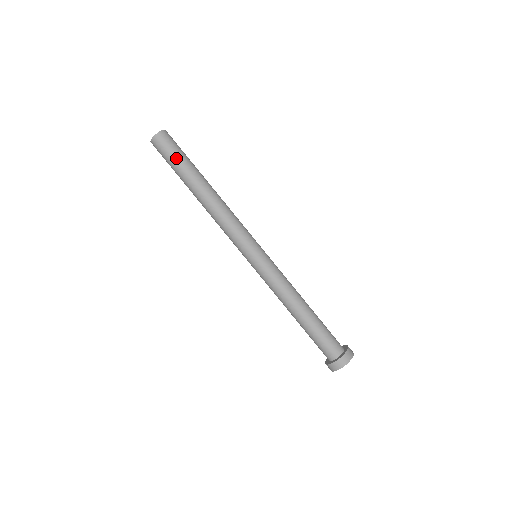
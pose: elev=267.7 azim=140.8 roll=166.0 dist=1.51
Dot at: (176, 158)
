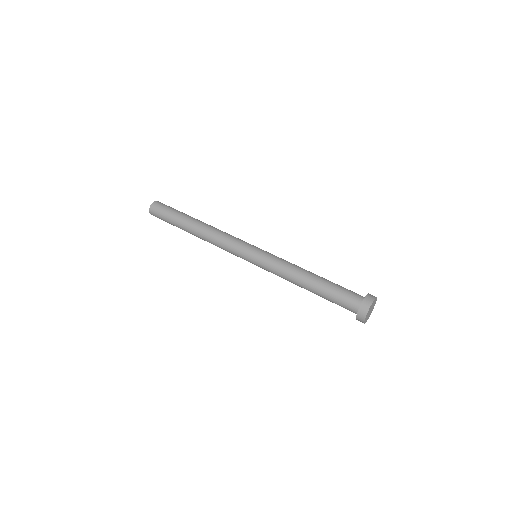
Dot at: (170, 212)
